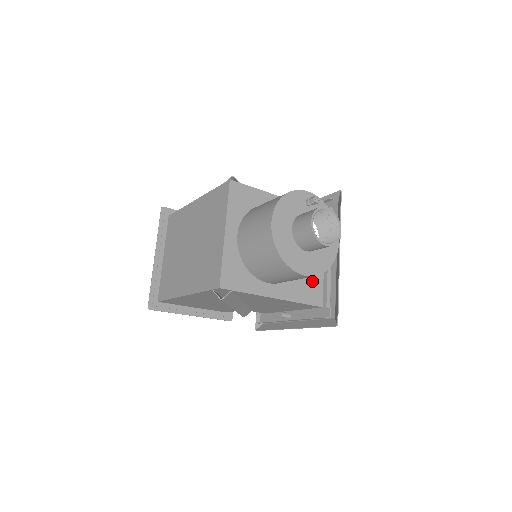
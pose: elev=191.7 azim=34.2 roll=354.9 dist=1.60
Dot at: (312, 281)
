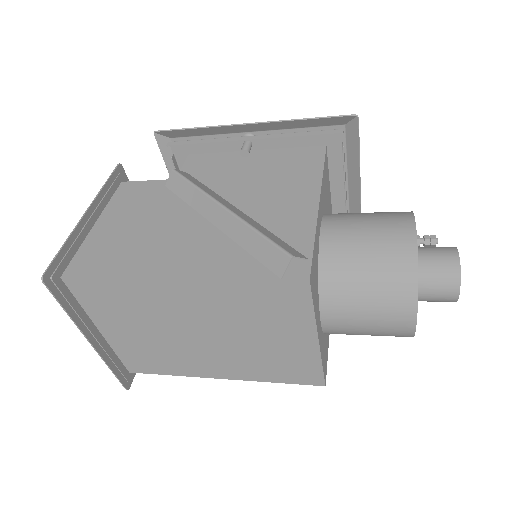
Dot at: occluded
